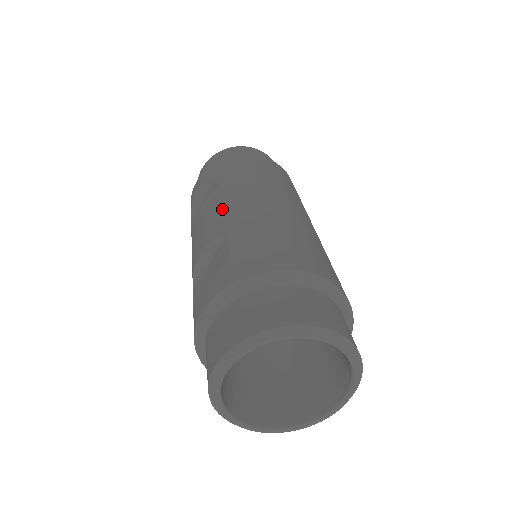
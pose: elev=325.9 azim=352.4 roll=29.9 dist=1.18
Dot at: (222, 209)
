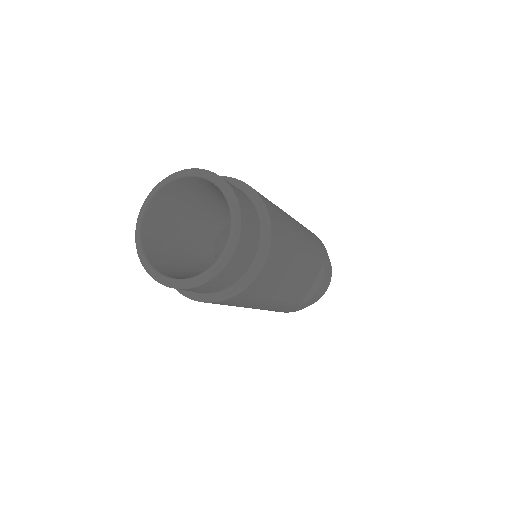
Dot at: occluded
